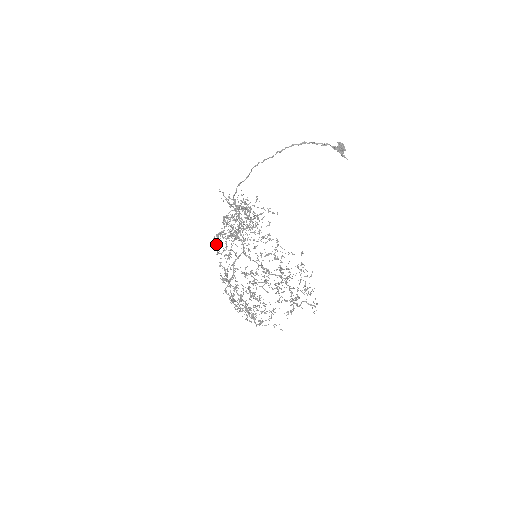
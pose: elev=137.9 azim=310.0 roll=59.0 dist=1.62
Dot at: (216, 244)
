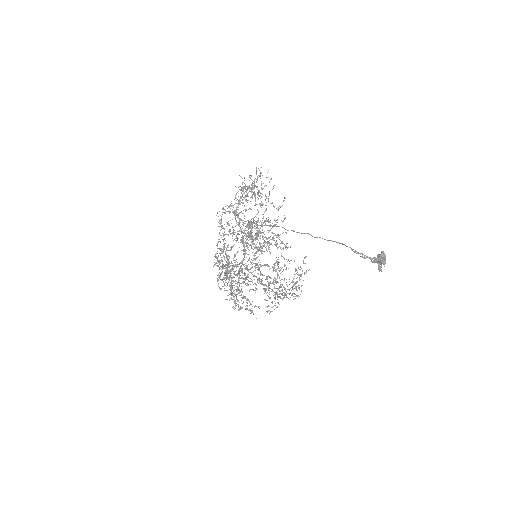
Dot at: occluded
